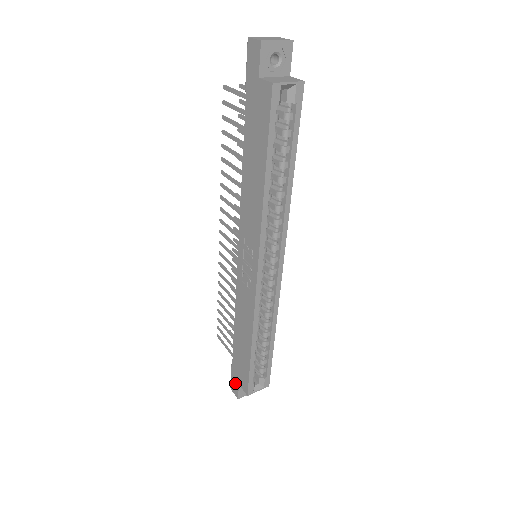
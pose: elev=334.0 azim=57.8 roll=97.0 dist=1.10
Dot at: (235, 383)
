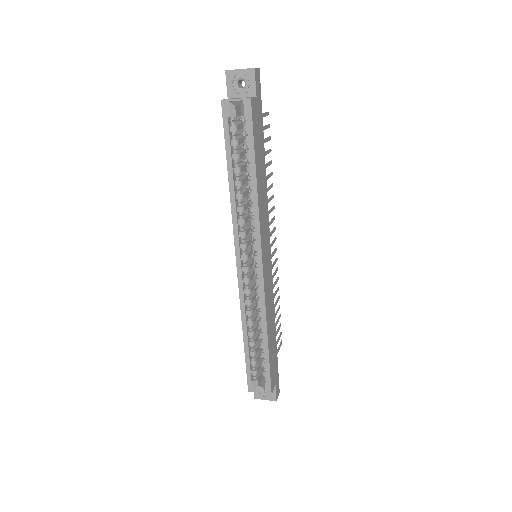
Dot at: occluded
